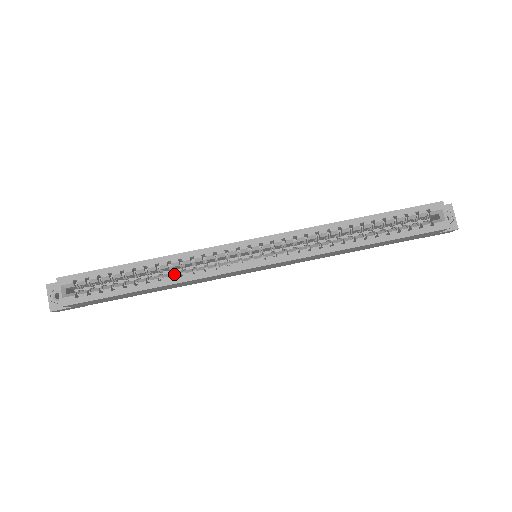
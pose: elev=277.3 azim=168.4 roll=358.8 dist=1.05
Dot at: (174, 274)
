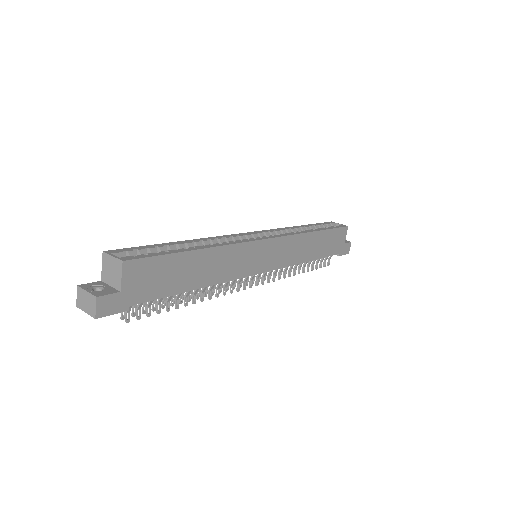
Dot at: (212, 244)
